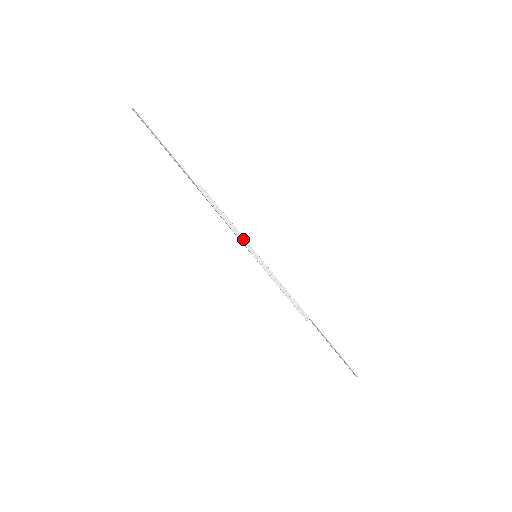
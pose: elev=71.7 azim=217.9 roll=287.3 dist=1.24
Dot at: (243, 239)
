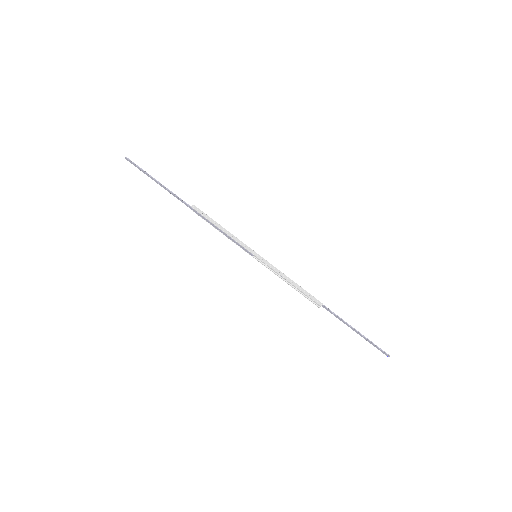
Dot at: (241, 242)
